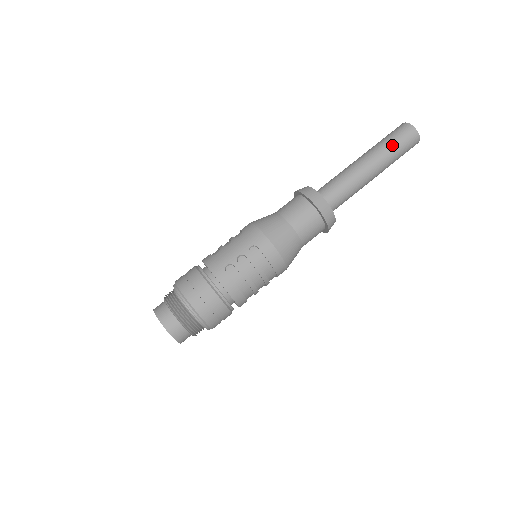
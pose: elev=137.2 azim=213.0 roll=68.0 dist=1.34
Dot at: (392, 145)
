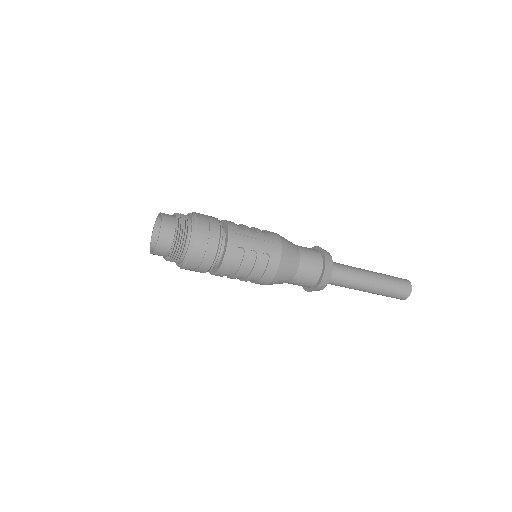
Dot at: (392, 287)
